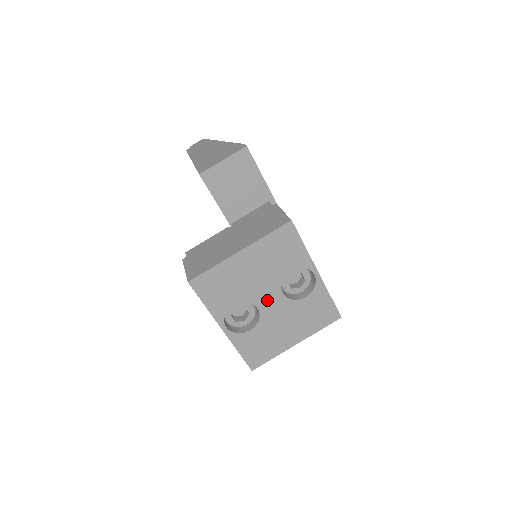
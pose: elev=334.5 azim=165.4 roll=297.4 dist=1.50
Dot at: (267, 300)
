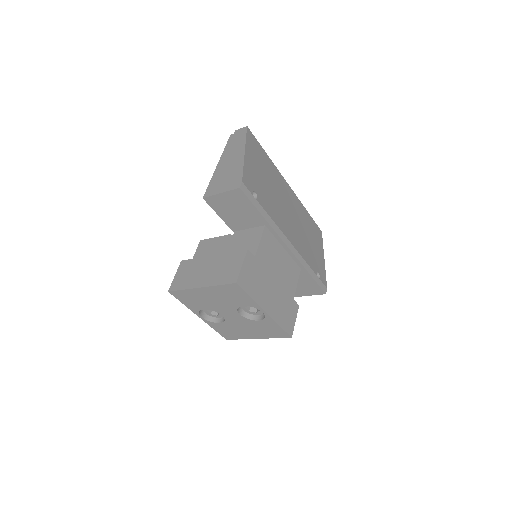
Dot at: (228, 314)
